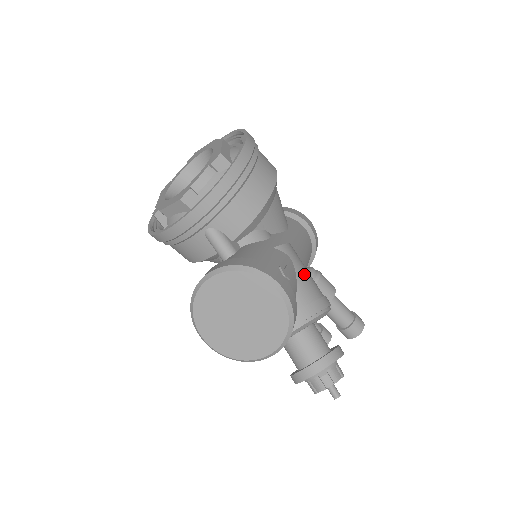
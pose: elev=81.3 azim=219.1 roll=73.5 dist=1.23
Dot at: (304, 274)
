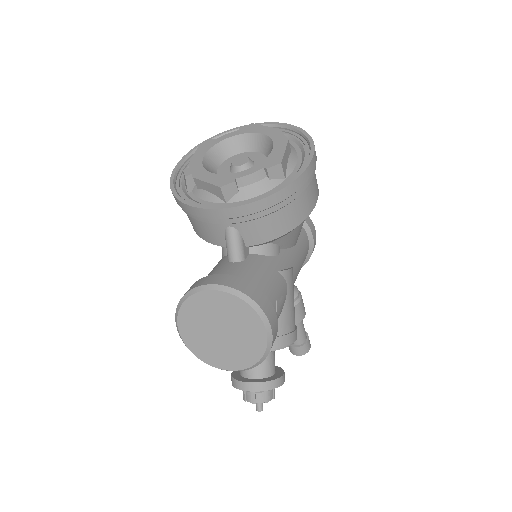
Dot at: (291, 304)
